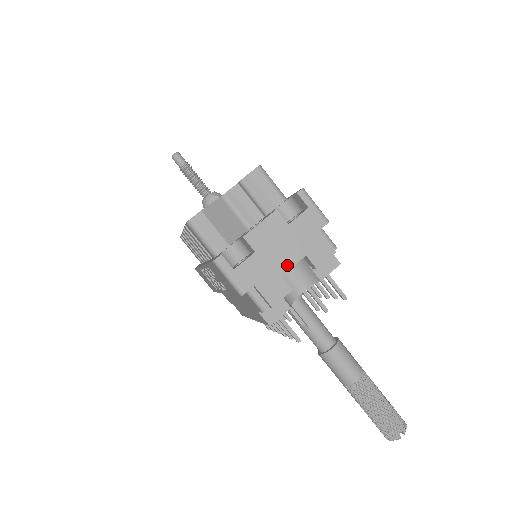
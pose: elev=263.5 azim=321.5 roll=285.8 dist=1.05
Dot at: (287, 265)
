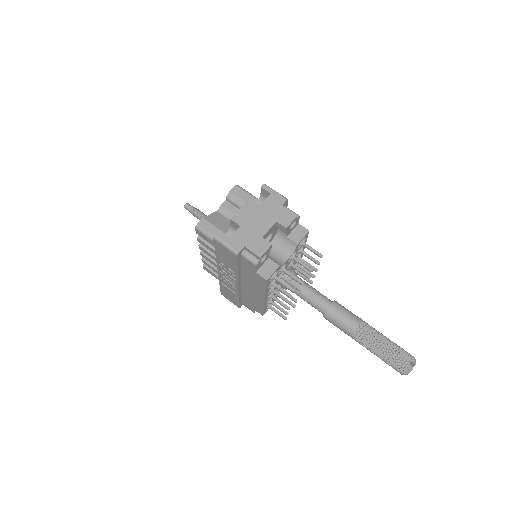
Dot at: (265, 230)
